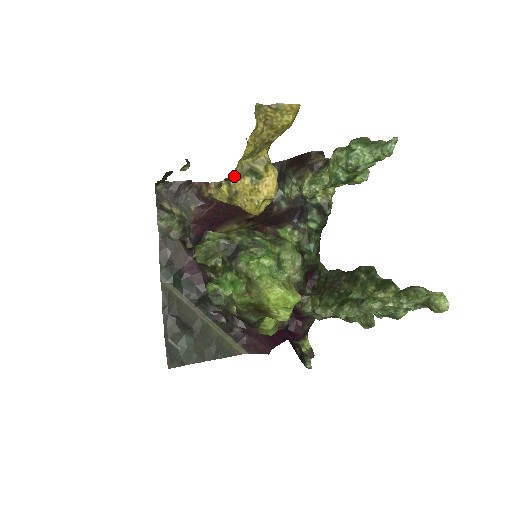
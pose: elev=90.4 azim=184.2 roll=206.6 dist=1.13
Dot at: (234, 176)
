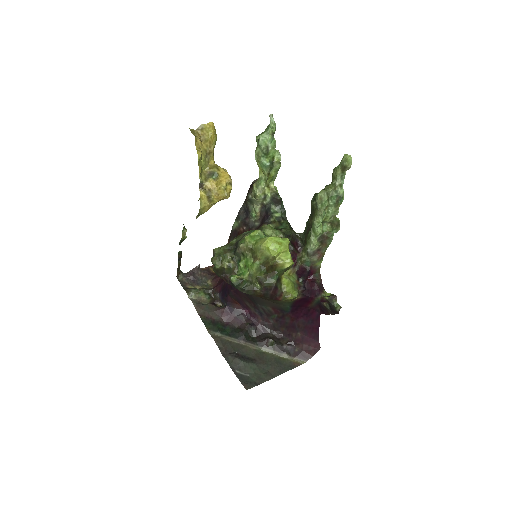
Dot at: (203, 181)
